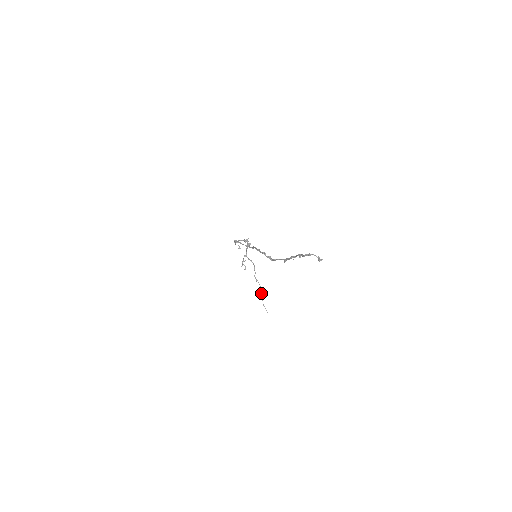
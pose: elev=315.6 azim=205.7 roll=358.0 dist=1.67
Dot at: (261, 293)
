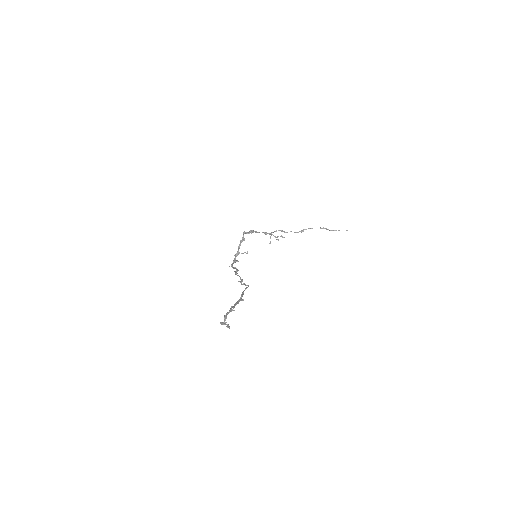
Dot at: occluded
